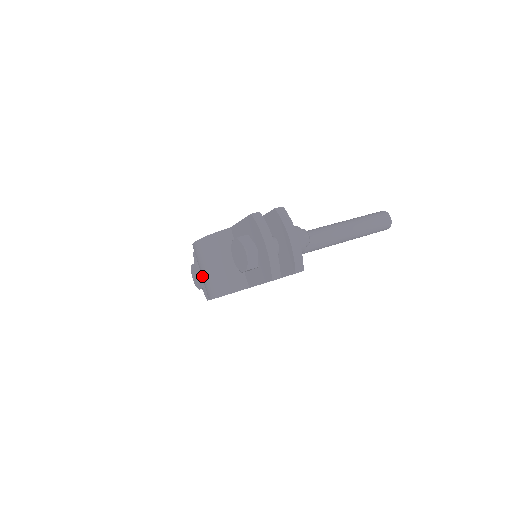
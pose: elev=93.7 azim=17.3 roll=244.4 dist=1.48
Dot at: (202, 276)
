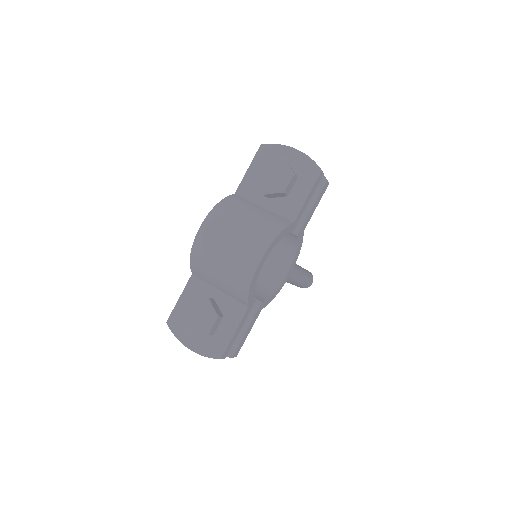
Dot at: (229, 254)
